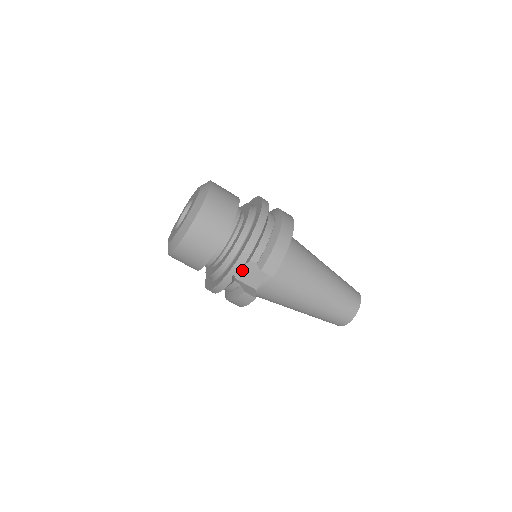
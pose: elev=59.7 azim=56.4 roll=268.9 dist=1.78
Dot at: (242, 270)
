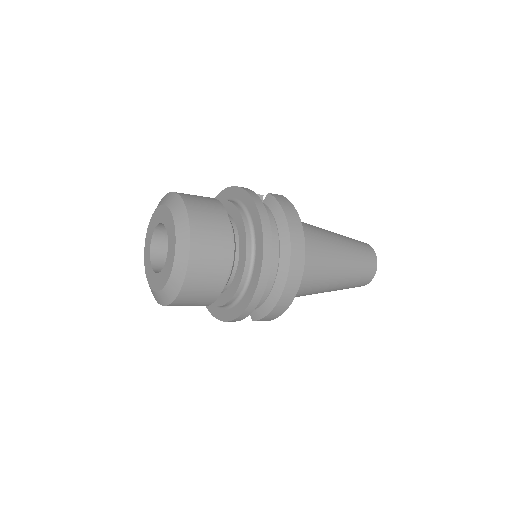
Dot at: occluded
